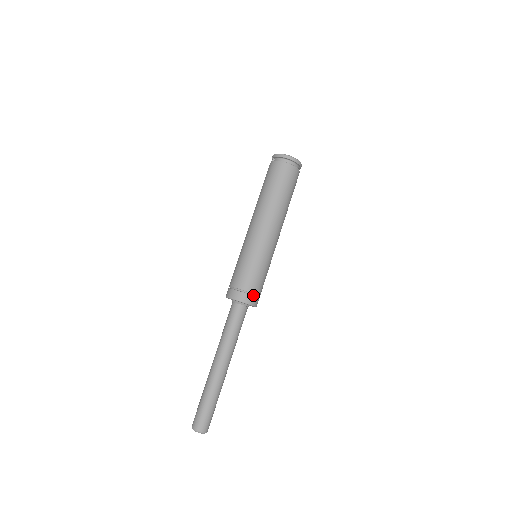
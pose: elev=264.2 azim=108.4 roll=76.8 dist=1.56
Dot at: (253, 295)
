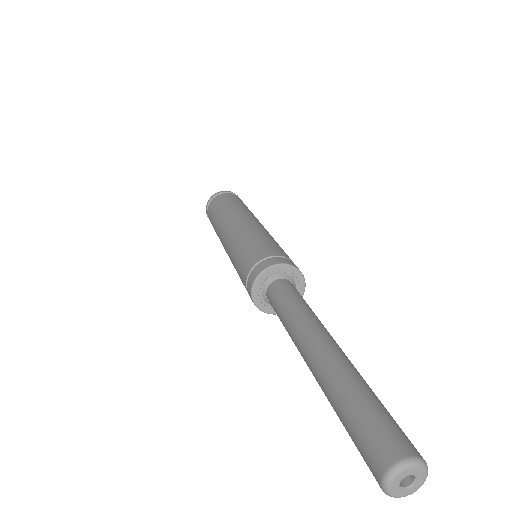
Dot at: (278, 258)
